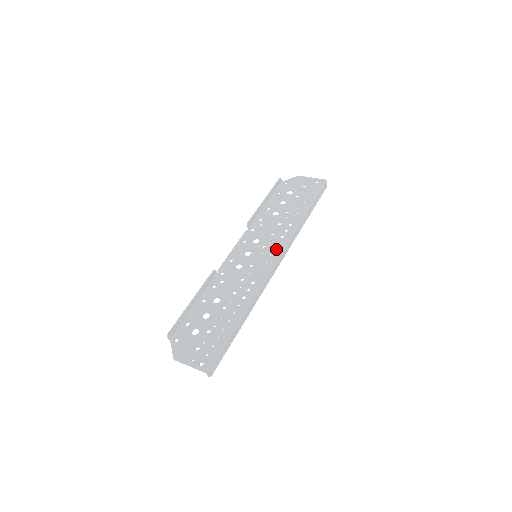
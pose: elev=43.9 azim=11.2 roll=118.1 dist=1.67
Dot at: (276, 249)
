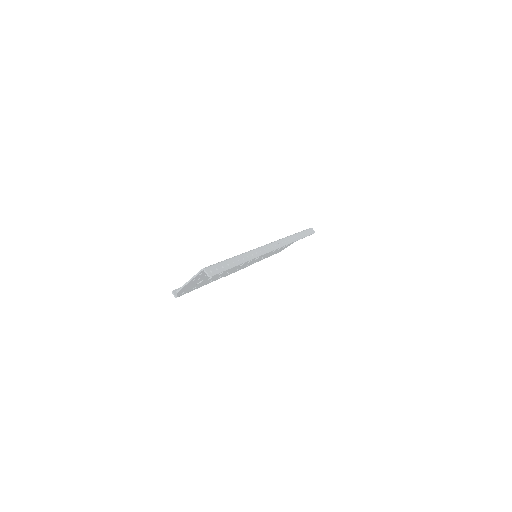
Dot at: occluded
